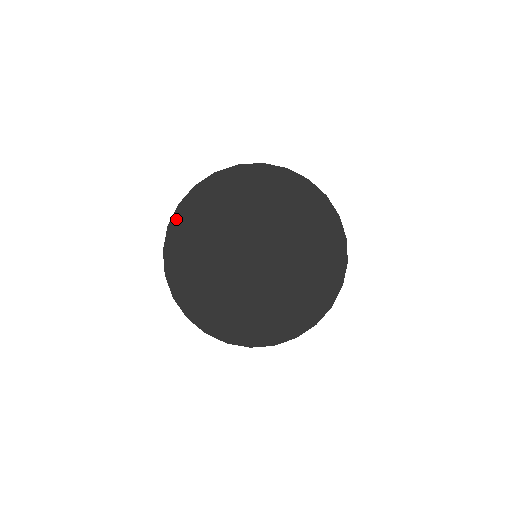
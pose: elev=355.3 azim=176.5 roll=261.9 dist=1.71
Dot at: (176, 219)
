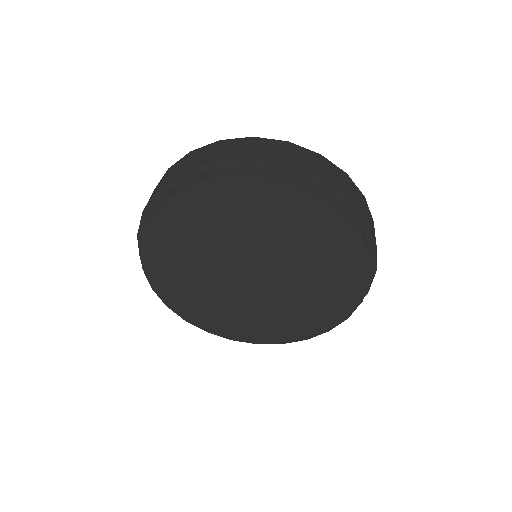
Dot at: (160, 298)
